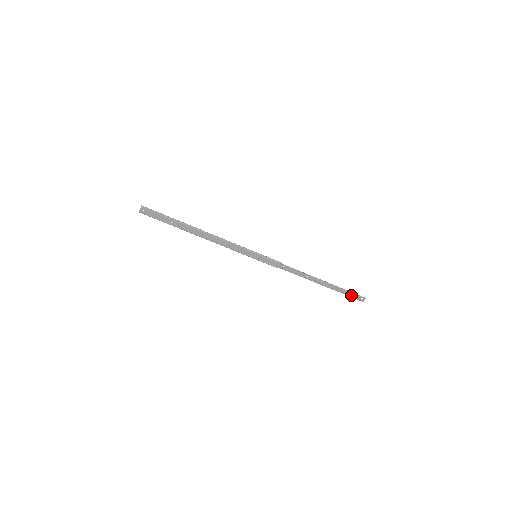
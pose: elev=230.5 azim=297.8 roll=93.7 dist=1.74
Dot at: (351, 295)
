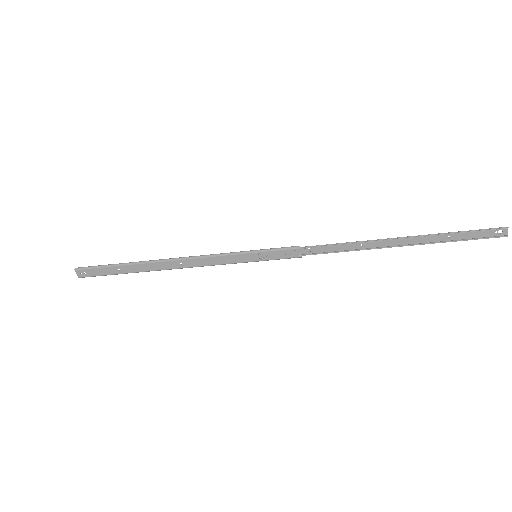
Dot at: (471, 236)
